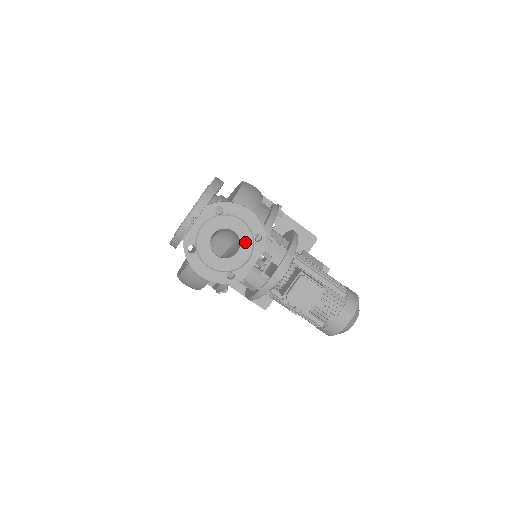
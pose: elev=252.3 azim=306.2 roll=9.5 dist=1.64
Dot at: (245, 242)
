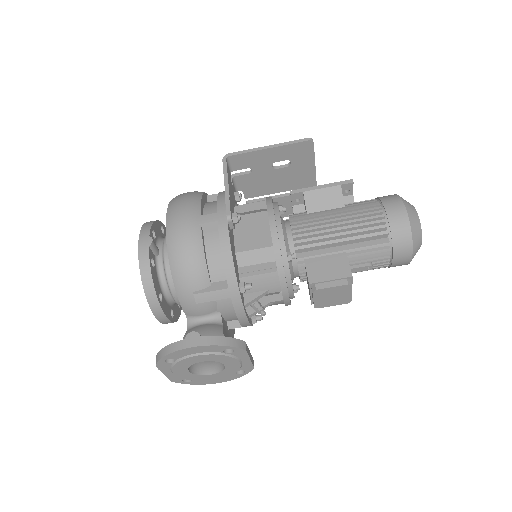
Dot at: (221, 360)
